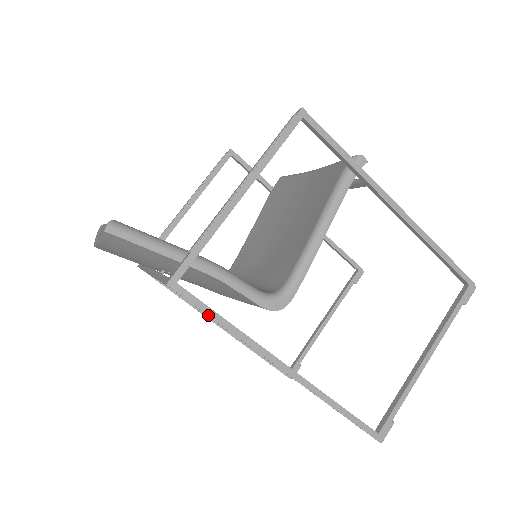
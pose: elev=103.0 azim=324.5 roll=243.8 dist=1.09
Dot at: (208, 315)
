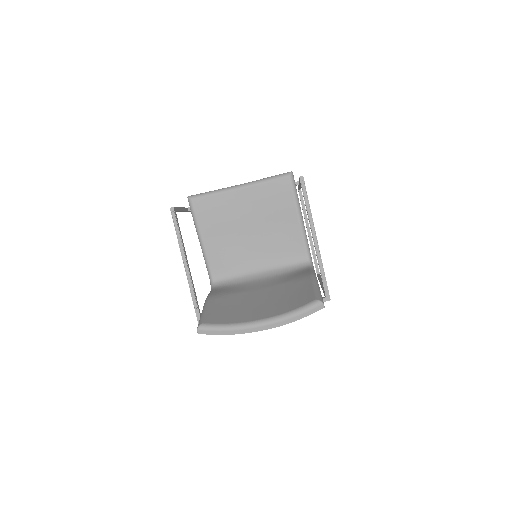
Dot at: occluded
